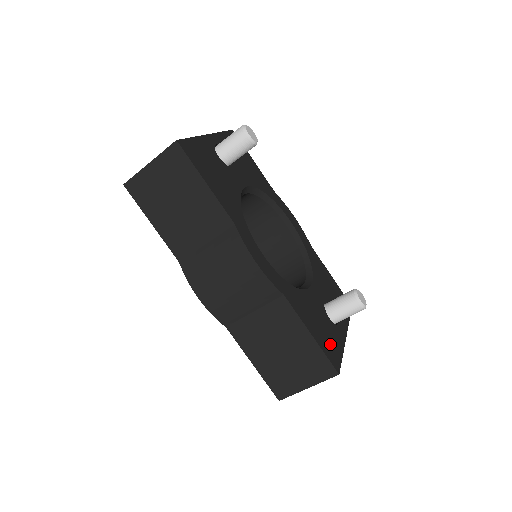
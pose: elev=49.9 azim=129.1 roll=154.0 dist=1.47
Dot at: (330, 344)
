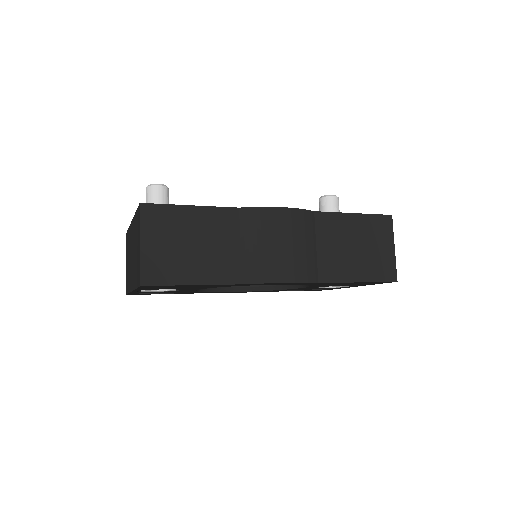
Dot at: occluded
